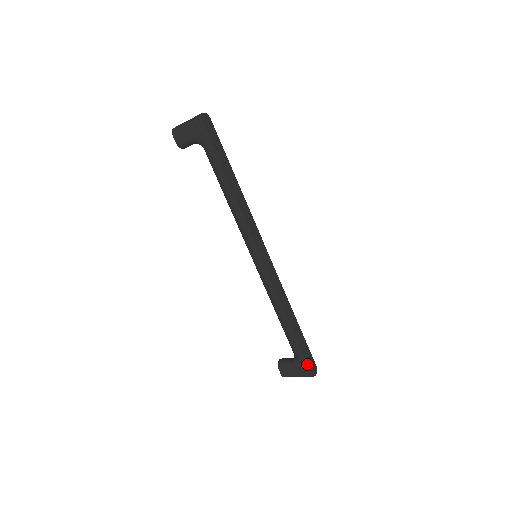
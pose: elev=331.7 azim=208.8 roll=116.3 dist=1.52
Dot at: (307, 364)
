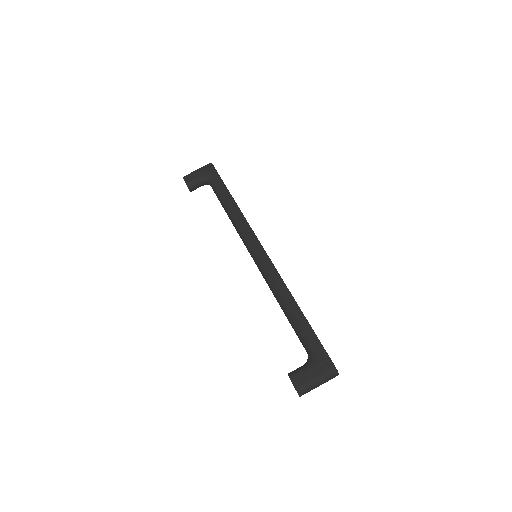
Dot at: (327, 353)
